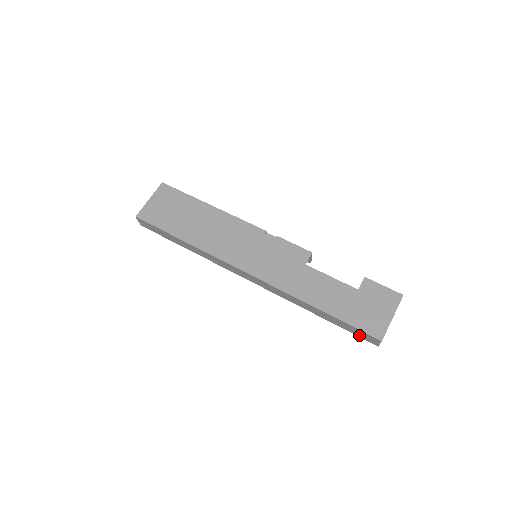
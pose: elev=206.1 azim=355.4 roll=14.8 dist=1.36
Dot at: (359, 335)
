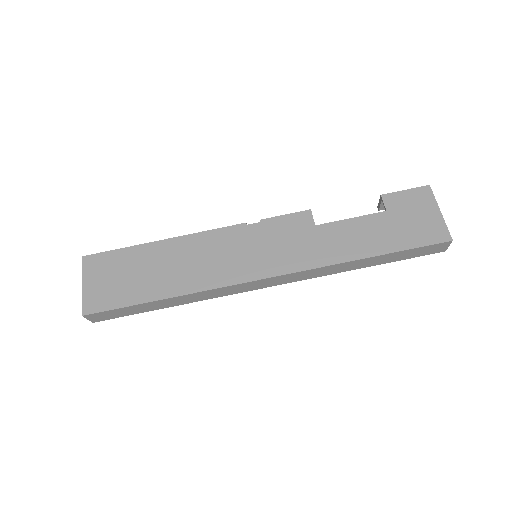
Dot at: (421, 254)
